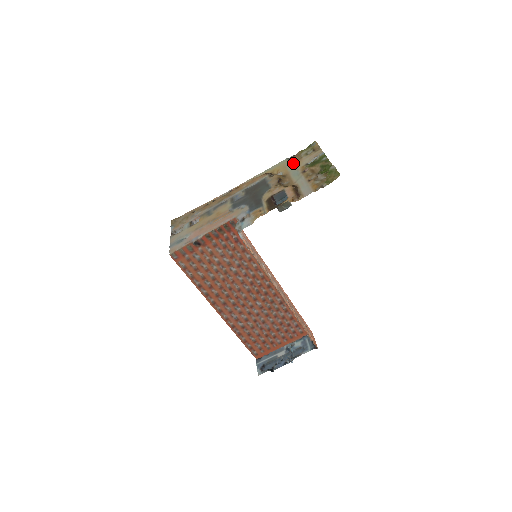
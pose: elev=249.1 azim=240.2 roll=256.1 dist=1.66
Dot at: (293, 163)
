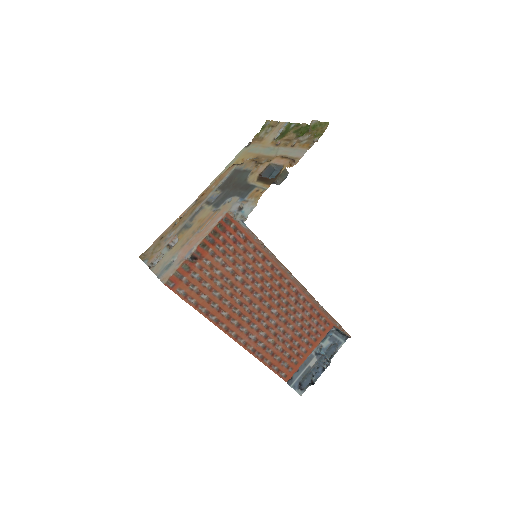
Dot at: (257, 146)
